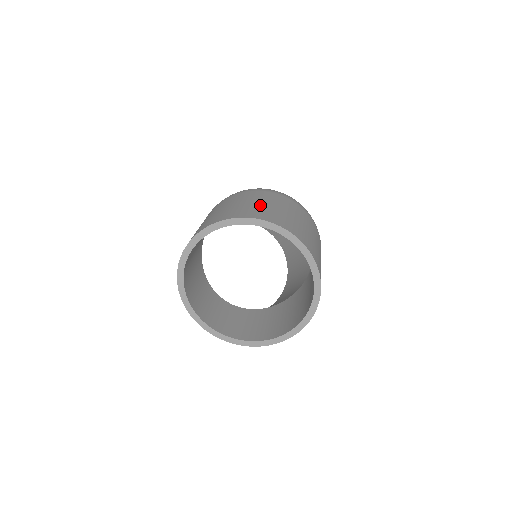
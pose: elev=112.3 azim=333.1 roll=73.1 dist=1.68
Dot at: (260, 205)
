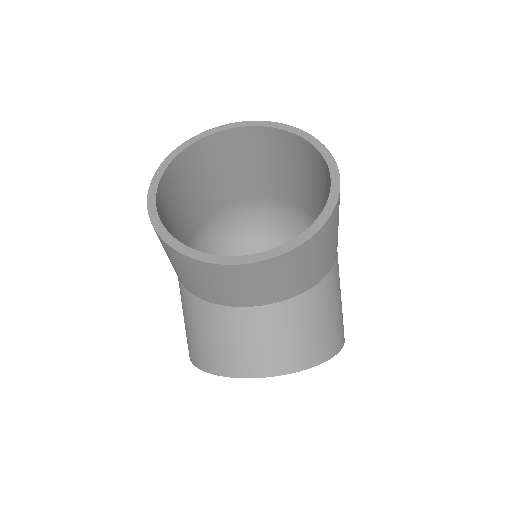
Dot at: occluded
